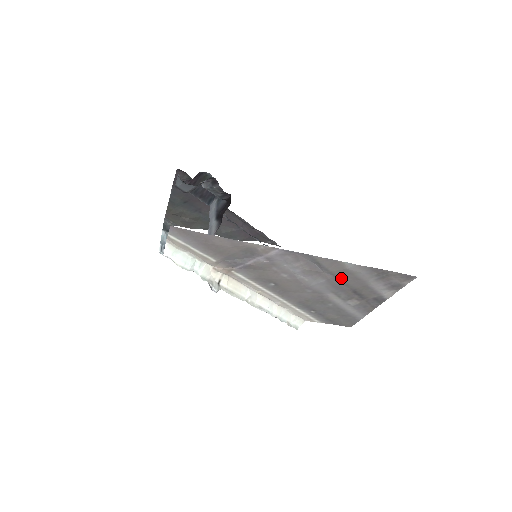
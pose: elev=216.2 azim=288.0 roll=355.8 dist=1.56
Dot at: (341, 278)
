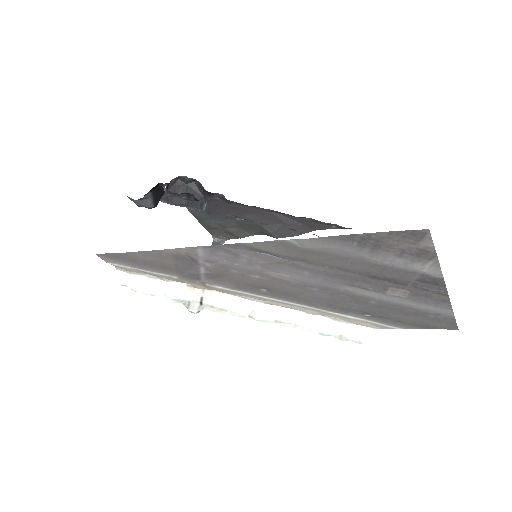
Dot at: (322, 263)
